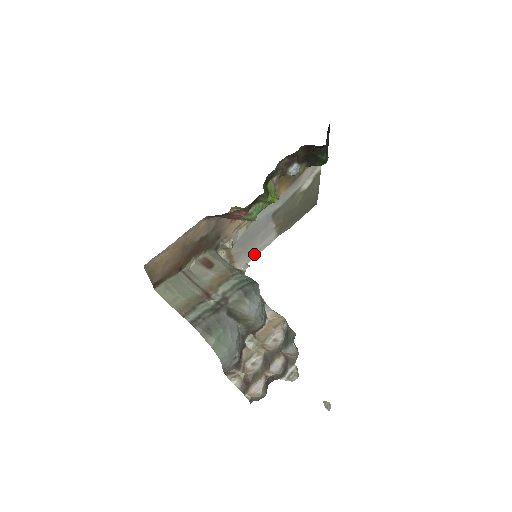
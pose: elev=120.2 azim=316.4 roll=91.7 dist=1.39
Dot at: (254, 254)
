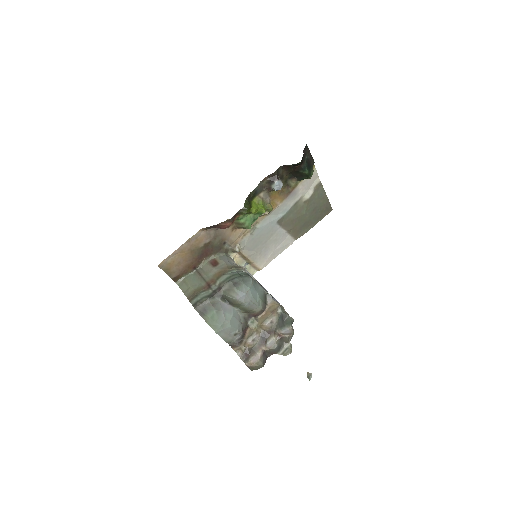
Dot at: (273, 255)
